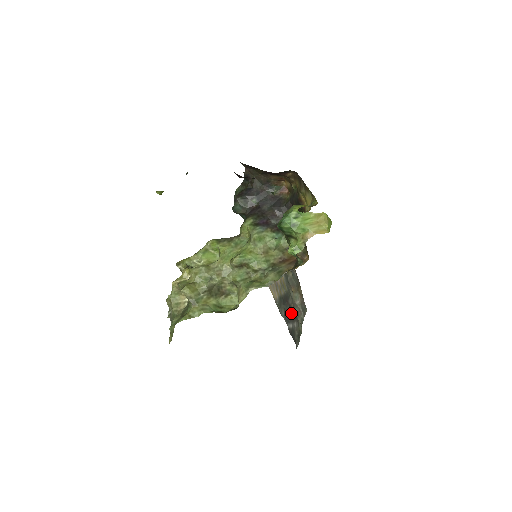
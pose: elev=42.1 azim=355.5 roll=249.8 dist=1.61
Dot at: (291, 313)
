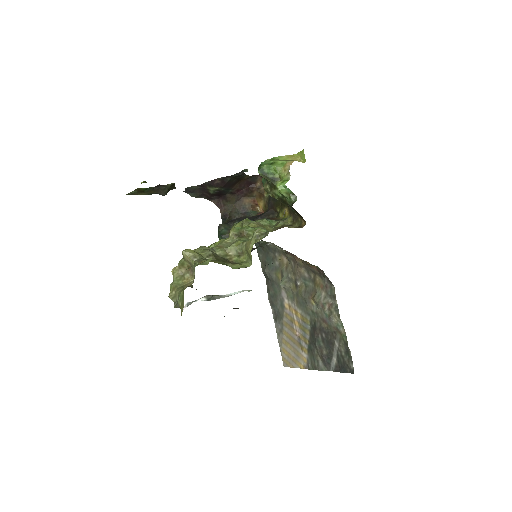
Dot at: (326, 338)
